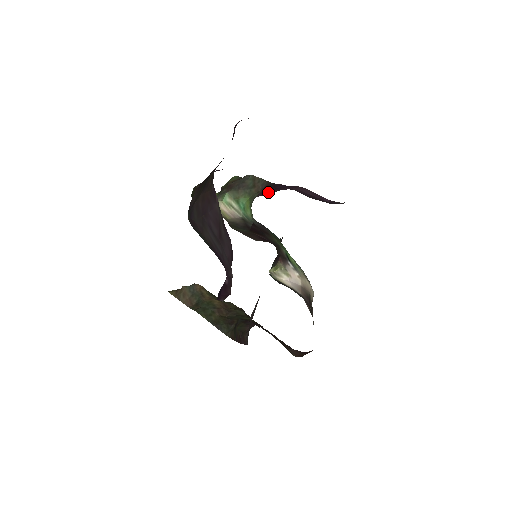
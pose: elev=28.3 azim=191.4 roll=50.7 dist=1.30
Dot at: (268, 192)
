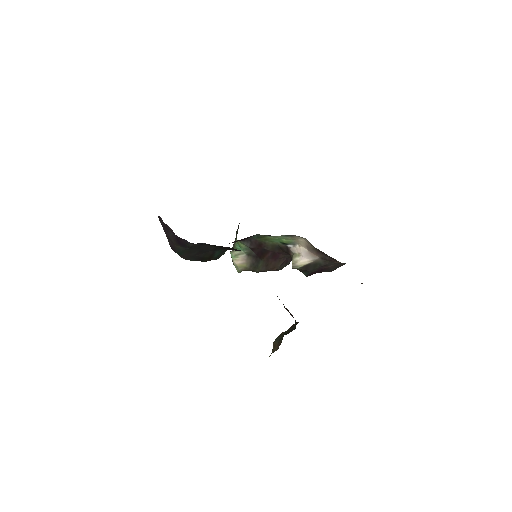
Dot at: occluded
